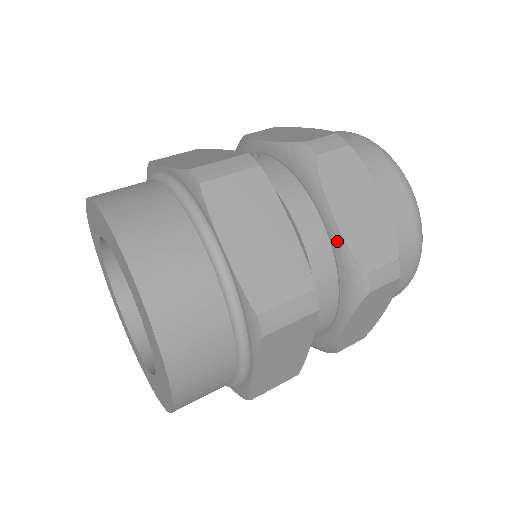
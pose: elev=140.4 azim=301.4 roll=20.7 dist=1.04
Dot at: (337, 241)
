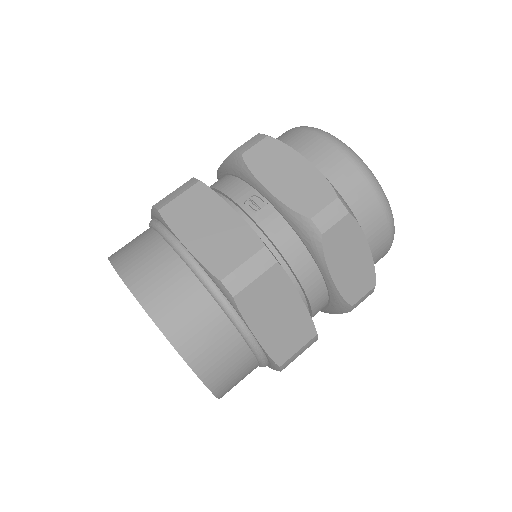
Dot at: (332, 290)
